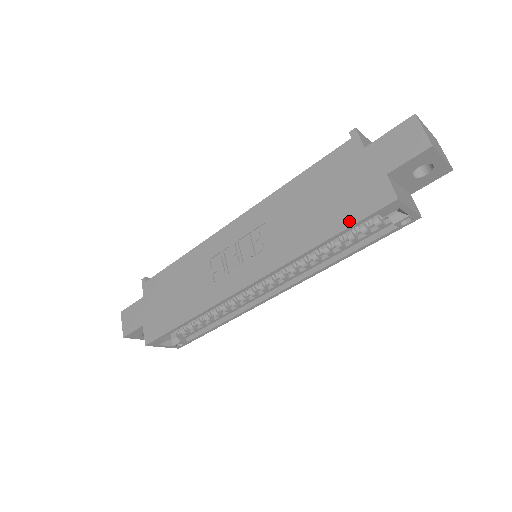
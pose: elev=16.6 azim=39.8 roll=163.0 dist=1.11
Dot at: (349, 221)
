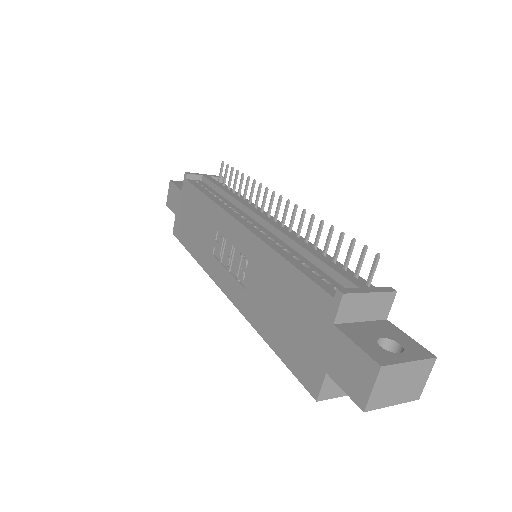
Dot at: (286, 359)
